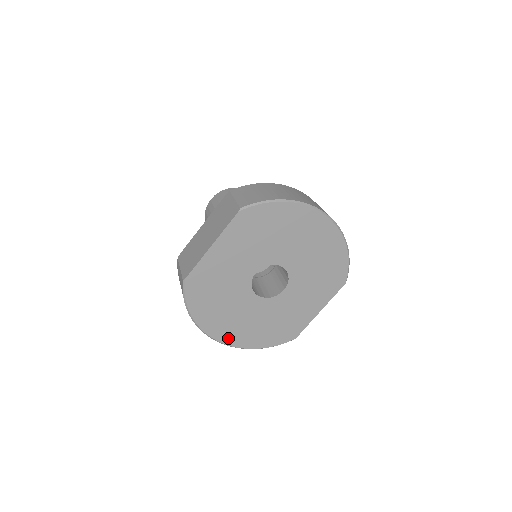
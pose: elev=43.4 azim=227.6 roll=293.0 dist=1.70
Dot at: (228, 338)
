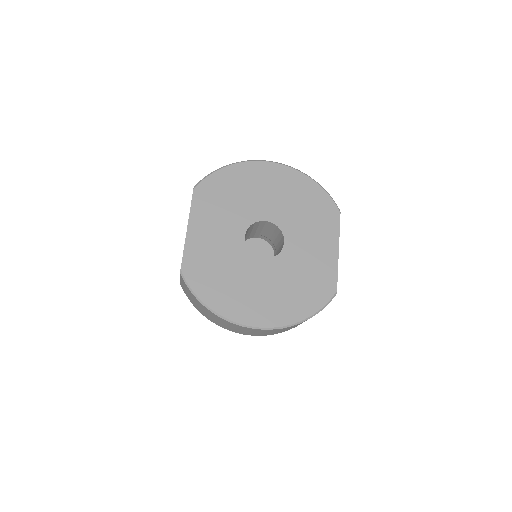
Dot at: (263, 319)
